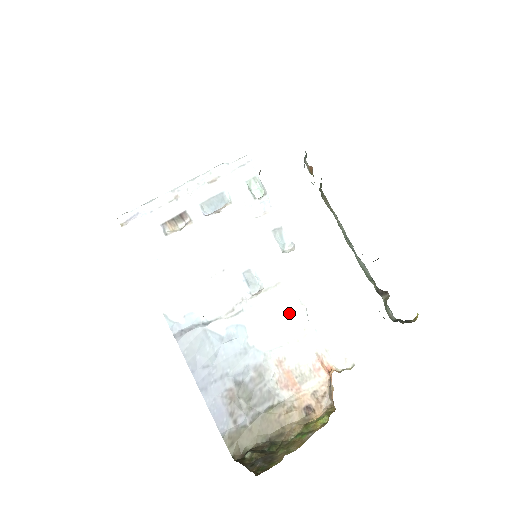
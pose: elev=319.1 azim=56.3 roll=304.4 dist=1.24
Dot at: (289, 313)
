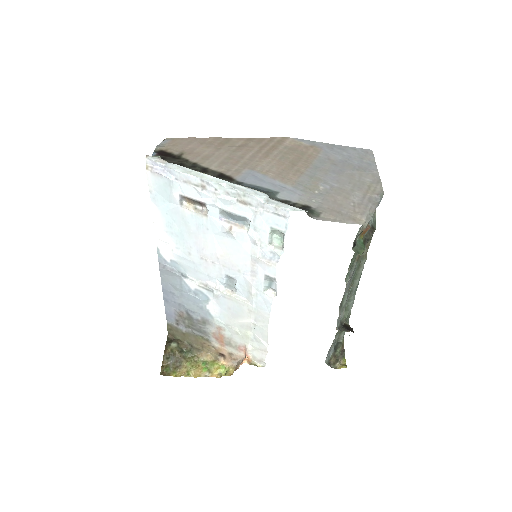
Dot at: (242, 319)
